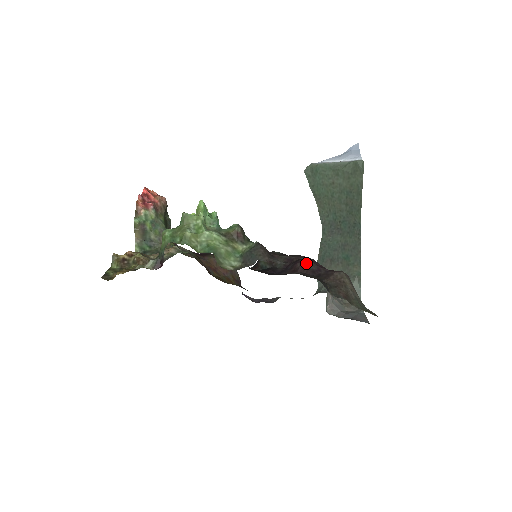
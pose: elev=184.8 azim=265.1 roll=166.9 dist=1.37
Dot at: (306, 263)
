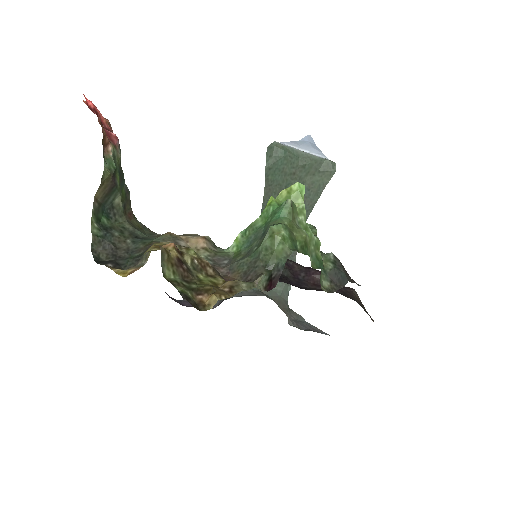
Dot at: occluded
